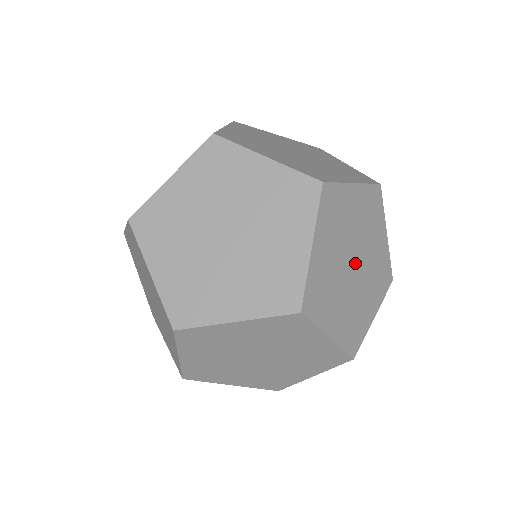
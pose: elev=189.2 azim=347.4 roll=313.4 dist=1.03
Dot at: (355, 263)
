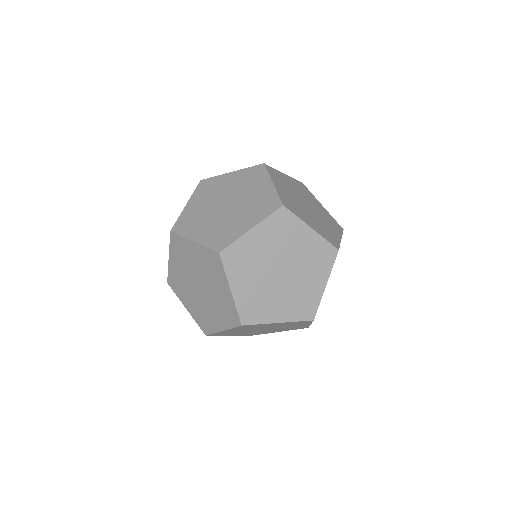
Dot at: (265, 329)
